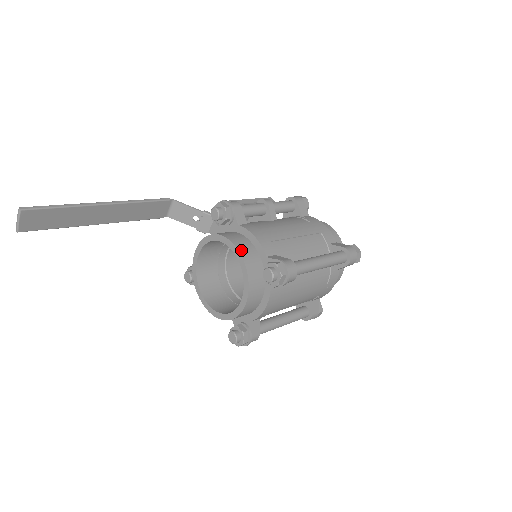
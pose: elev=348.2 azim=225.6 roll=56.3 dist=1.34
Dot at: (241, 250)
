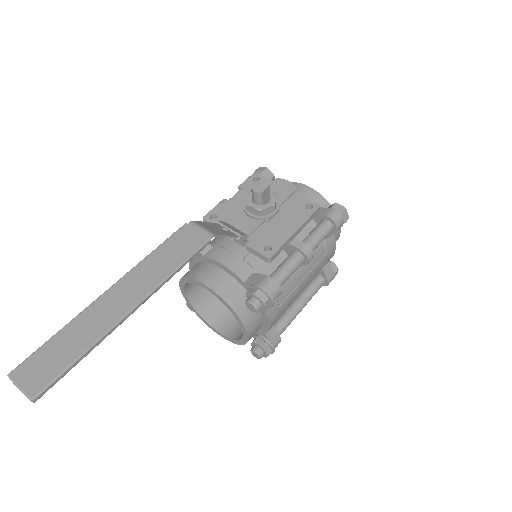
Dot at: (250, 338)
